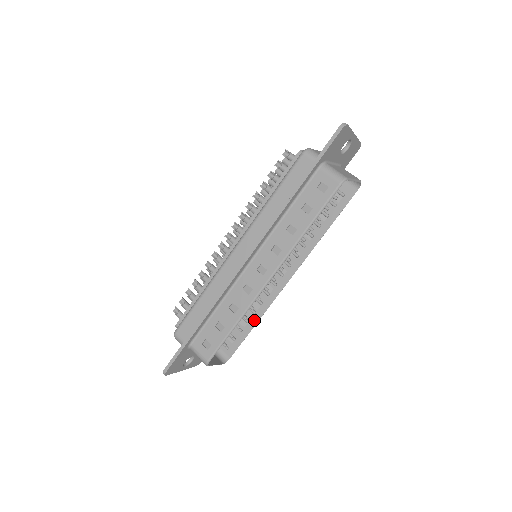
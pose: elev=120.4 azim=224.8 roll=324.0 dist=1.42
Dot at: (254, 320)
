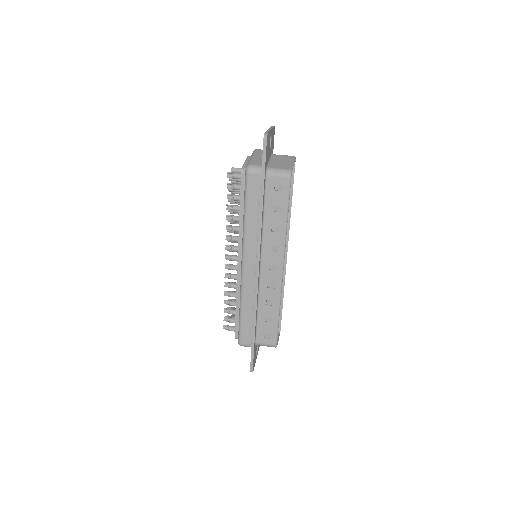
Dot at: occluded
